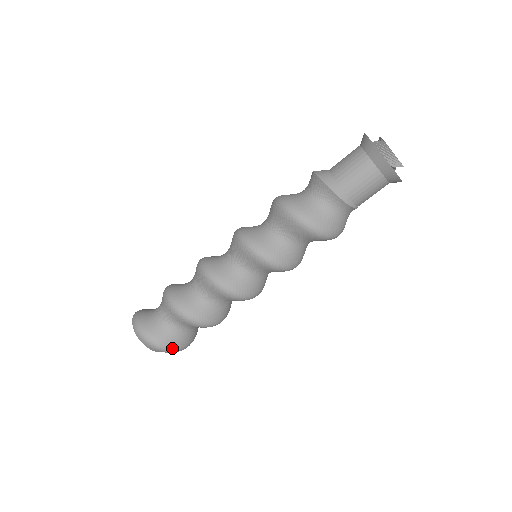
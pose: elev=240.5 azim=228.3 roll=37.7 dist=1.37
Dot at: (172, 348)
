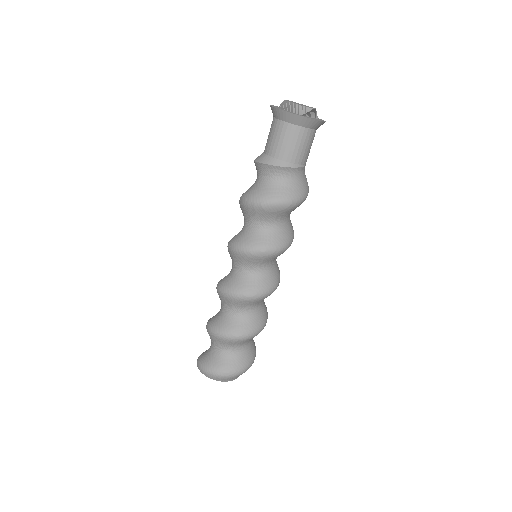
Dot at: (234, 371)
